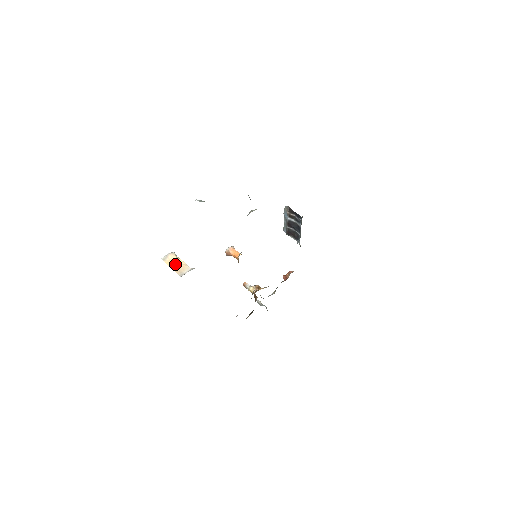
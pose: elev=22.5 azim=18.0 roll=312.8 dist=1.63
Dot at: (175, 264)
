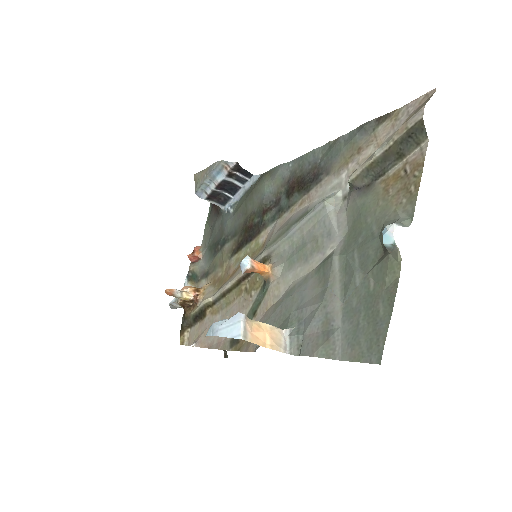
Dot at: (262, 336)
